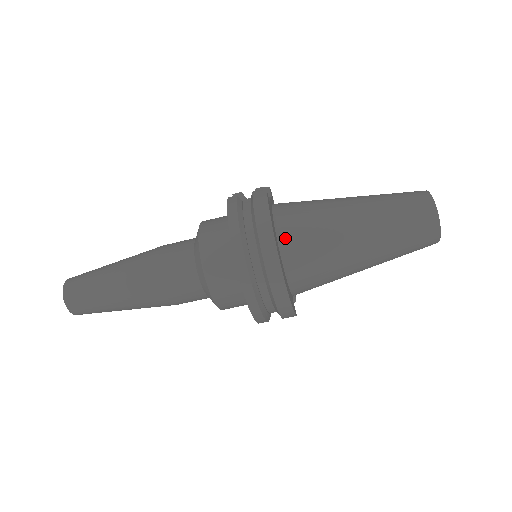
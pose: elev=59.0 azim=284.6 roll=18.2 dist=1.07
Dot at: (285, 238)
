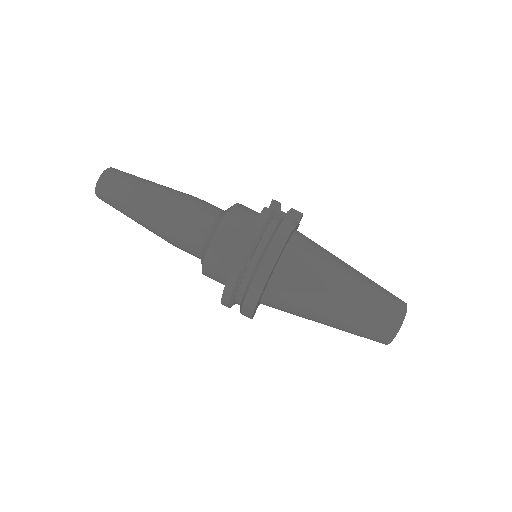
Dot at: (282, 269)
